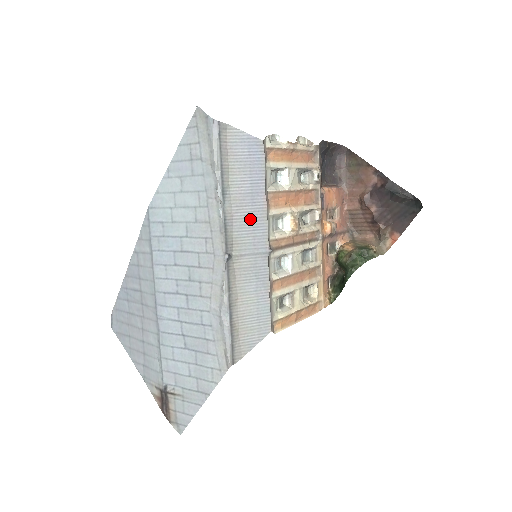
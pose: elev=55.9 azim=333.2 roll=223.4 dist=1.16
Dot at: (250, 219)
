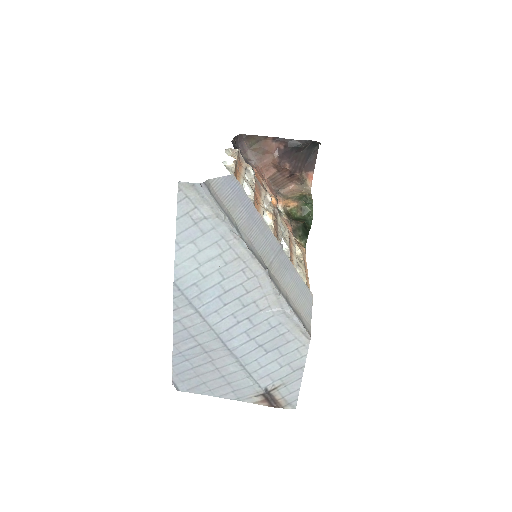
Dot at: (260, 234)
